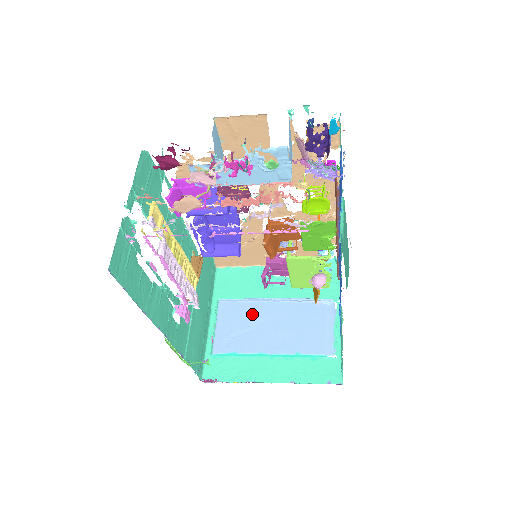
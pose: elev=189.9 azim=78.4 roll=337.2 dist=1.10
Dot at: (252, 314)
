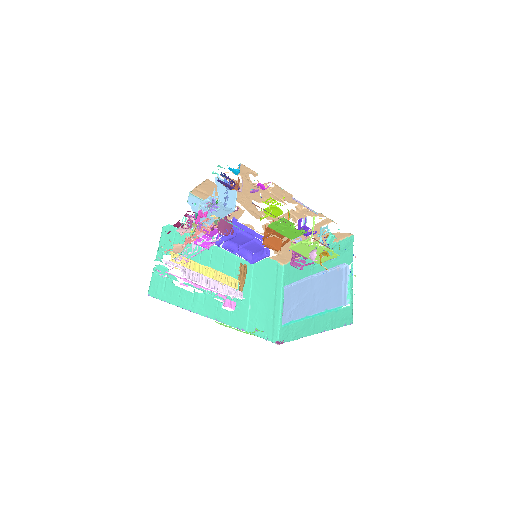
Dot at: (301, 291)
